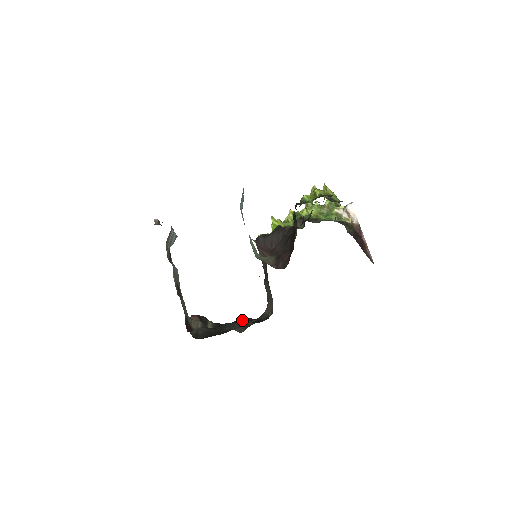
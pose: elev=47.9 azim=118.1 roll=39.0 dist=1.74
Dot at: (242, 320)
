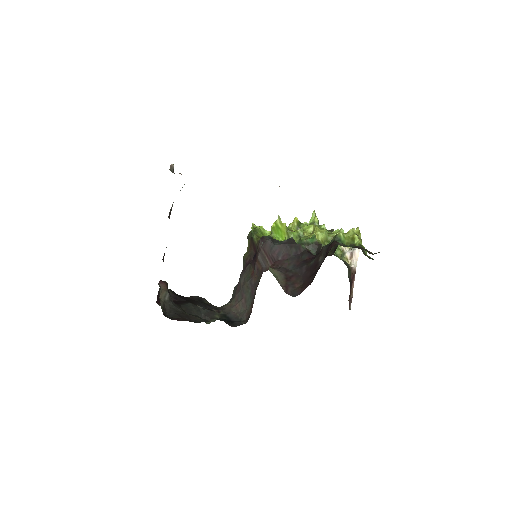
Dot at: (201, 301)
